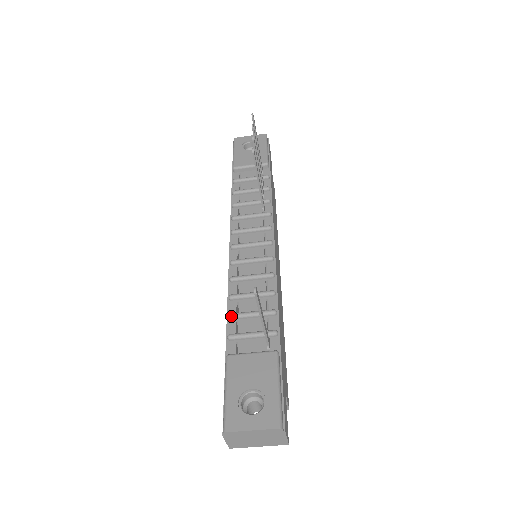
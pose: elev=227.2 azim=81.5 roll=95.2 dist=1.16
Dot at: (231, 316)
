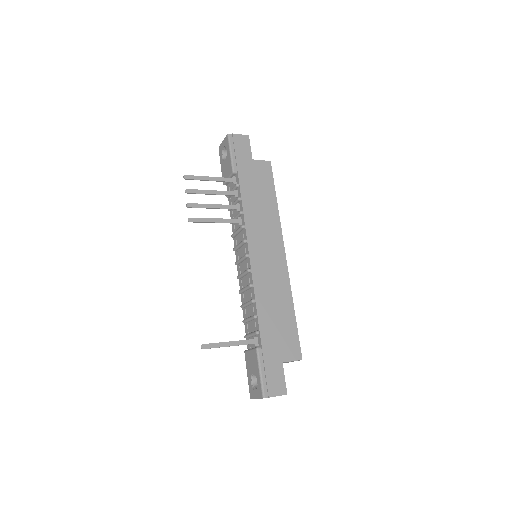
Dot at: (243, 322)
